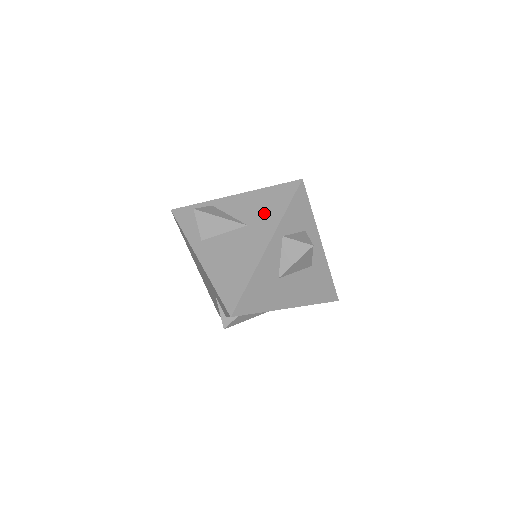
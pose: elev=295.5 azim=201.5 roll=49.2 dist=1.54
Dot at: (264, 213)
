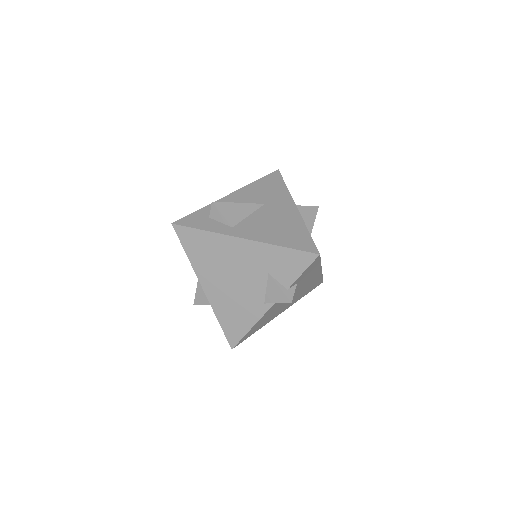
Dot at: (271, 193)
